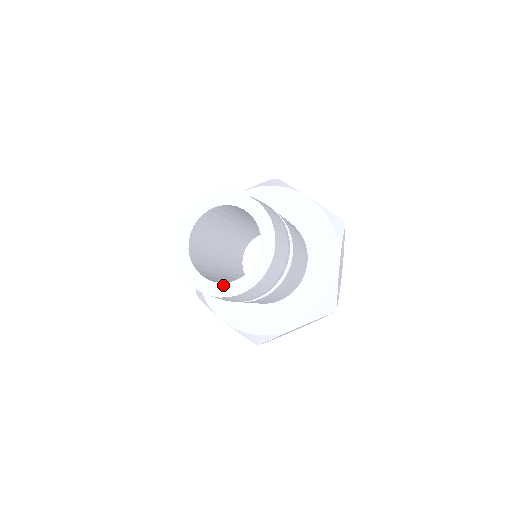
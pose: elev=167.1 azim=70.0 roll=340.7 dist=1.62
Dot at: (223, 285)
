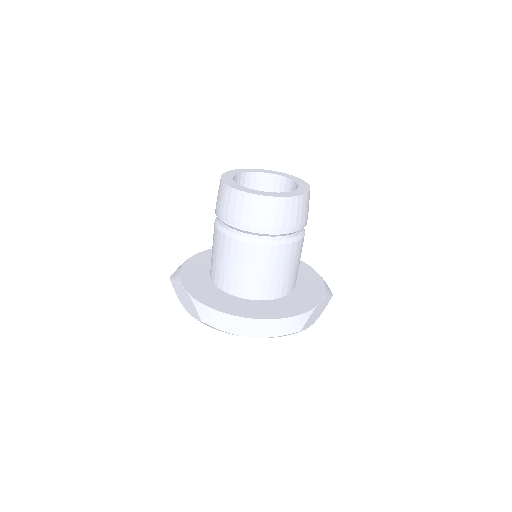
Dot at: (288, 192)
